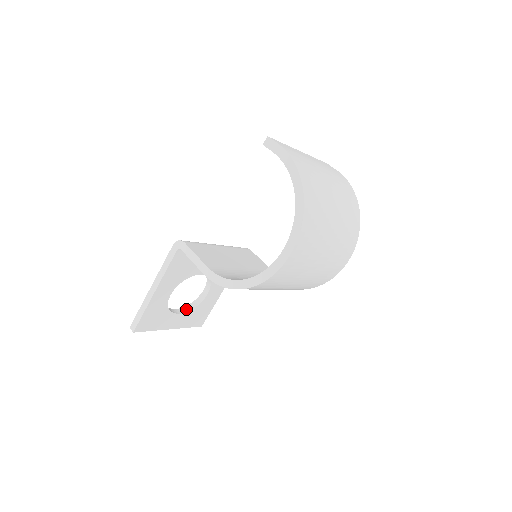
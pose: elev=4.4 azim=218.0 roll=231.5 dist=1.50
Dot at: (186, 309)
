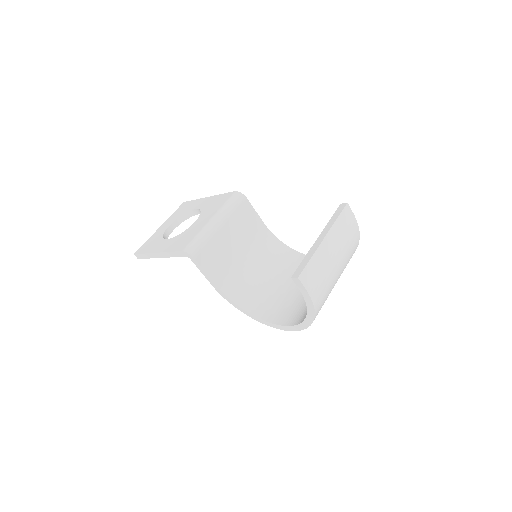
Dot at: (179, 222)
